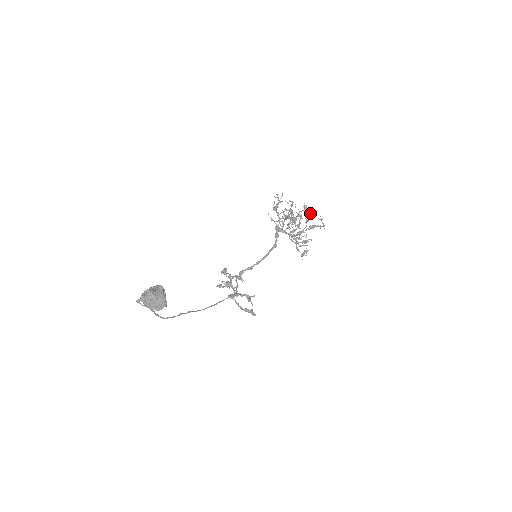
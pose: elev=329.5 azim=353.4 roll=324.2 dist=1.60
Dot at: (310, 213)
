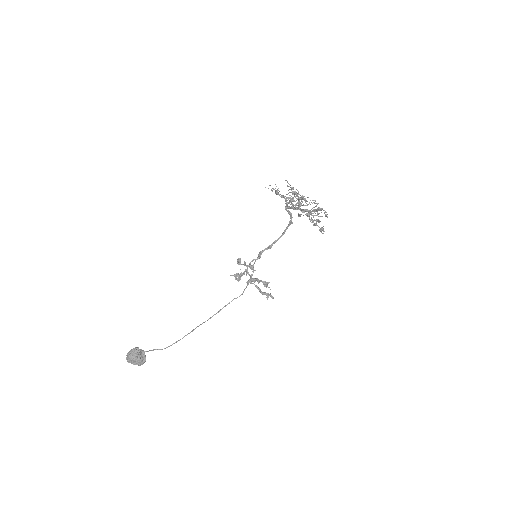
Dot at: occluded
